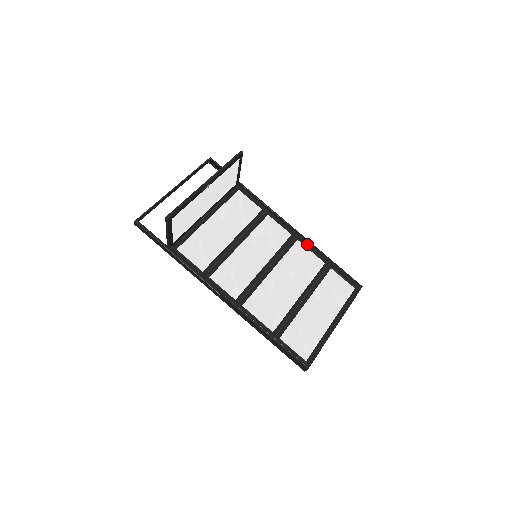
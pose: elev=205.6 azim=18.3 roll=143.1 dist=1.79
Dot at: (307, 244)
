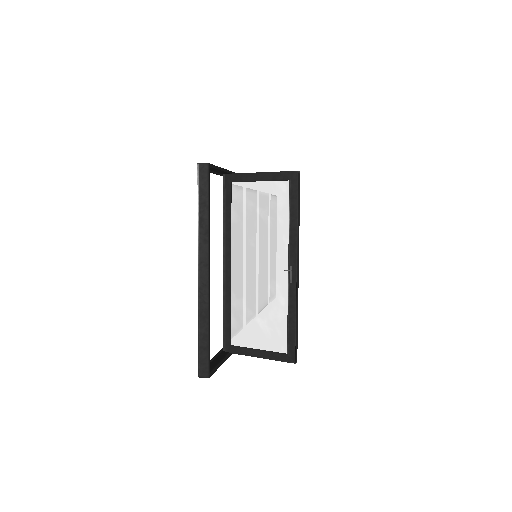
Dot at: occluded
